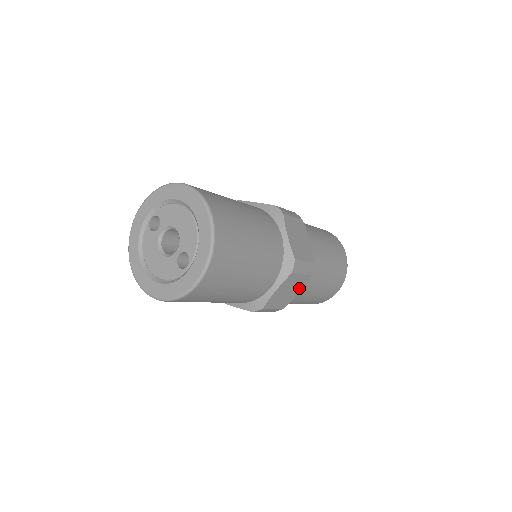
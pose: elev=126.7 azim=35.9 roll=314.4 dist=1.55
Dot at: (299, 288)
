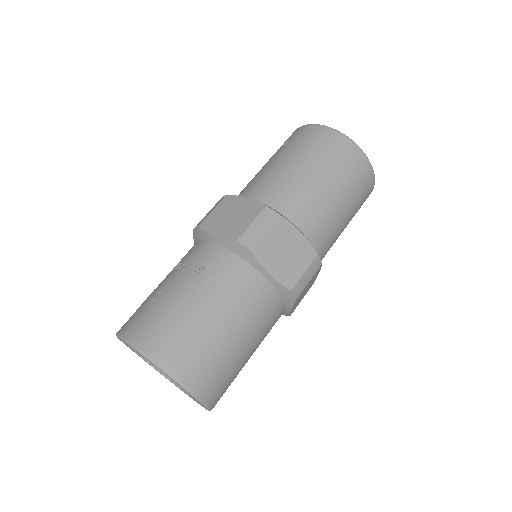
Dot at: (317, 274)
